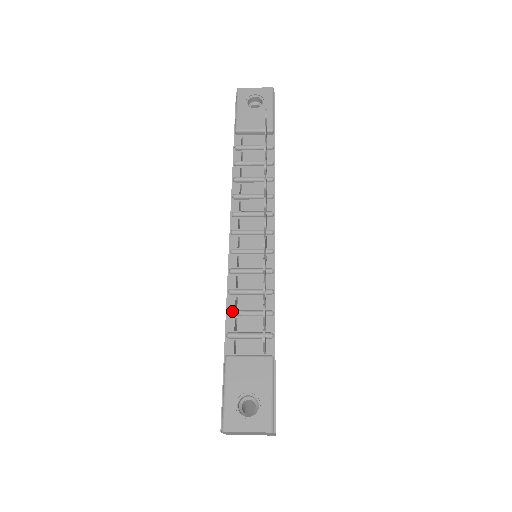
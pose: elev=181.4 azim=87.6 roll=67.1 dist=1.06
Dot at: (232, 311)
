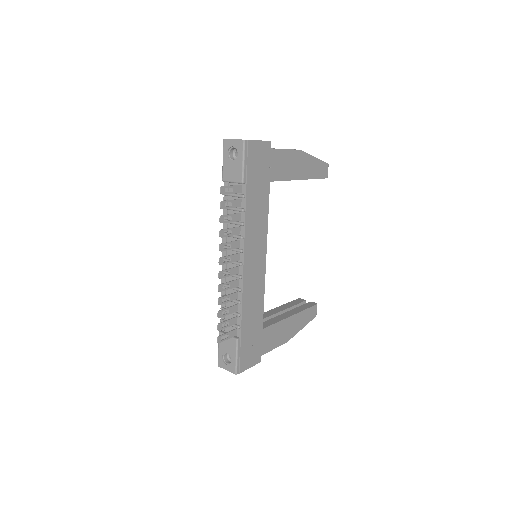
Dot at: occluded
